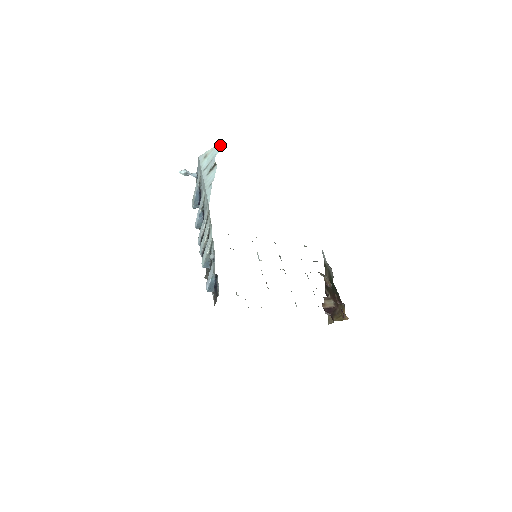
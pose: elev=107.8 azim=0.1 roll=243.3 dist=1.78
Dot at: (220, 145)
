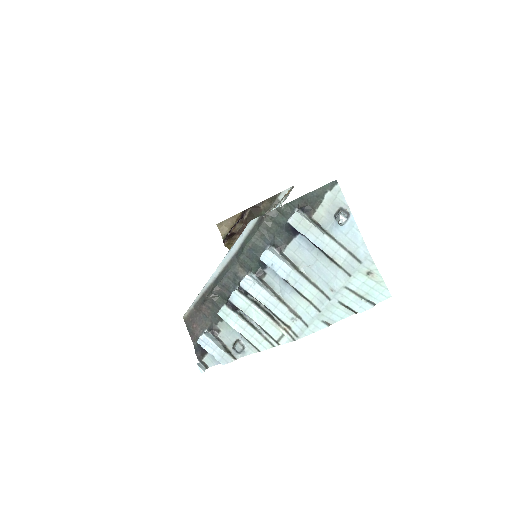
Dot at: (387, 298)
